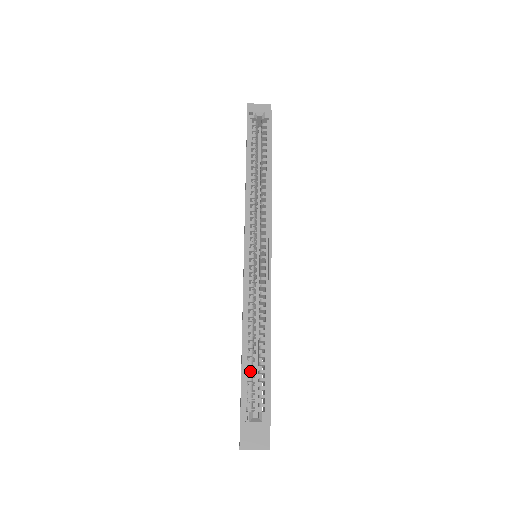
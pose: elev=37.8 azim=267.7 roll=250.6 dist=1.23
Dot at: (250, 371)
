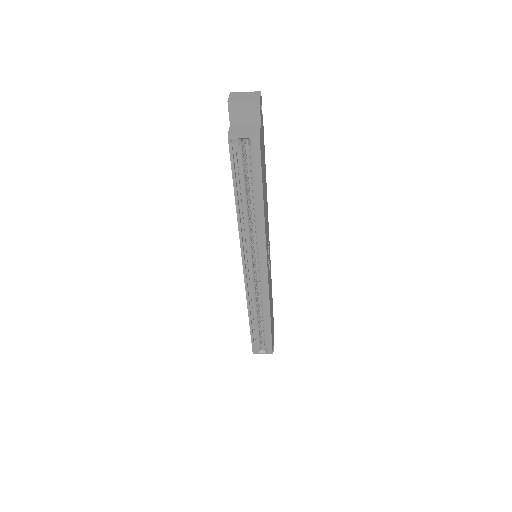
Dot at: (257, 332)
